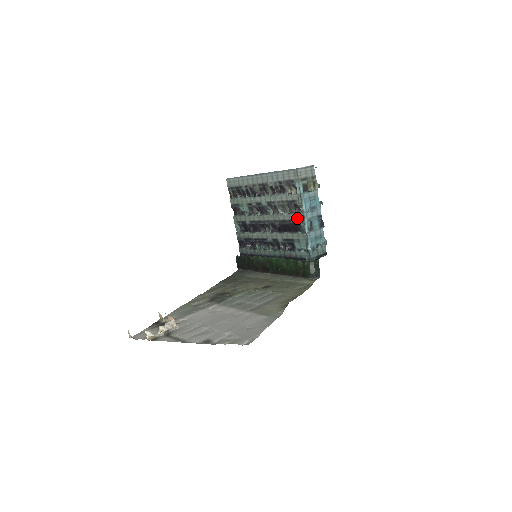
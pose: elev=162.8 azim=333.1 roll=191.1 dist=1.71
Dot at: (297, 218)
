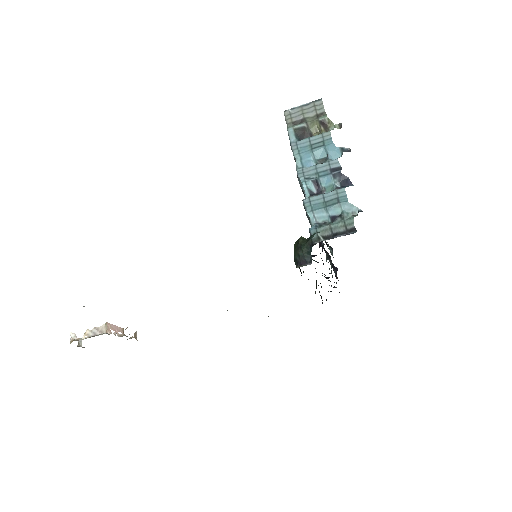
Dot at: occluded
